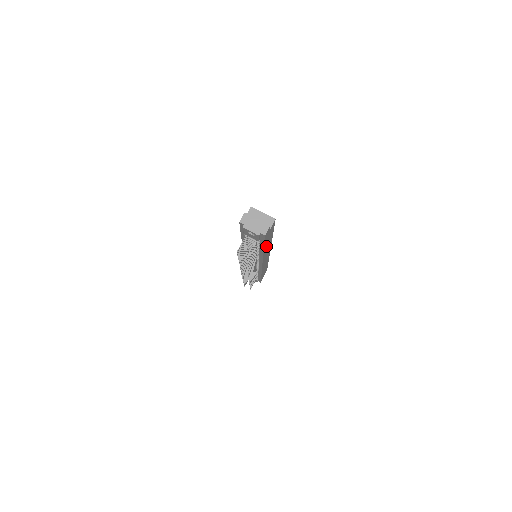
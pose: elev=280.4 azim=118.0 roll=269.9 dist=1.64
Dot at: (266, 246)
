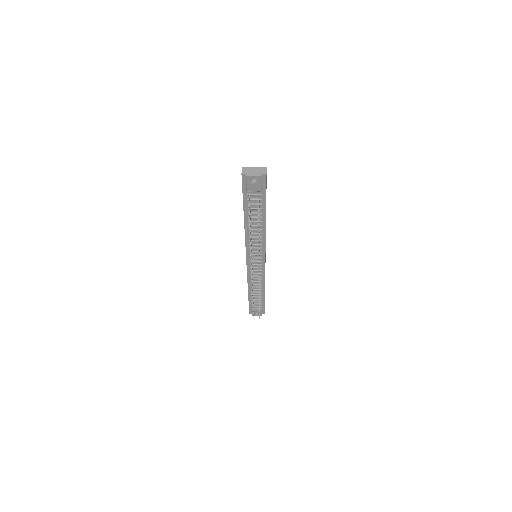
Dot at: occluded
